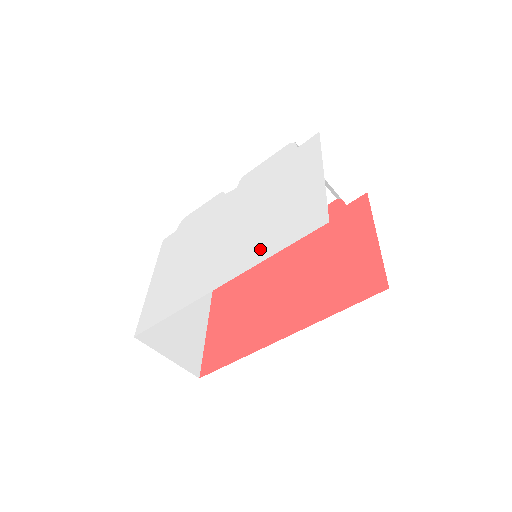
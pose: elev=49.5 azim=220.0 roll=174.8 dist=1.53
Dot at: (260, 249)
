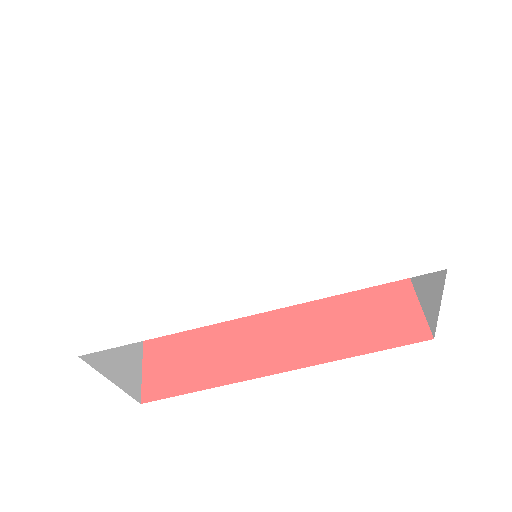
Dot at: (324, 273)
